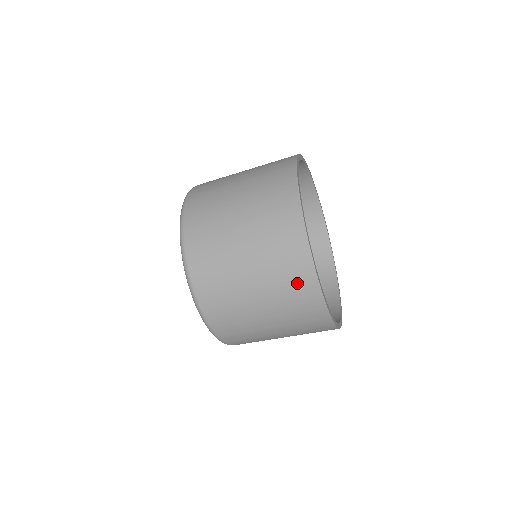
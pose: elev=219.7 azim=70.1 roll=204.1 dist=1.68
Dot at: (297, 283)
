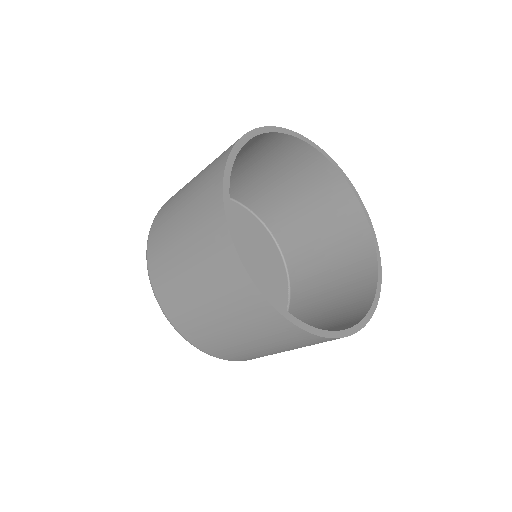
Dot at: (263, 320)
